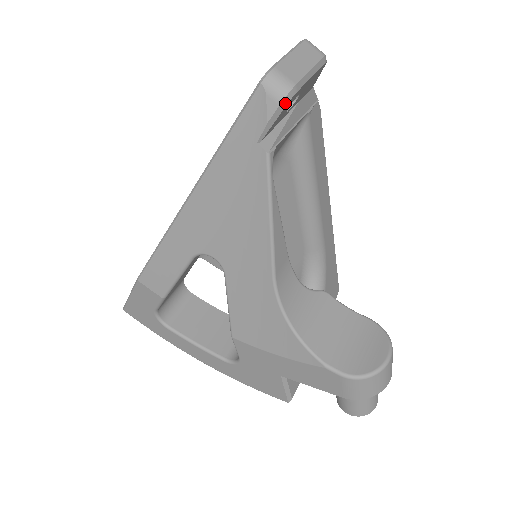
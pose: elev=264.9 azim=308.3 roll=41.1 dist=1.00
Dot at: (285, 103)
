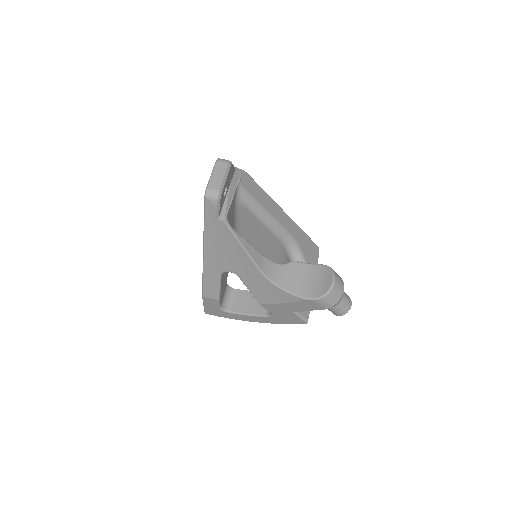
Dot at: (219, 200)
